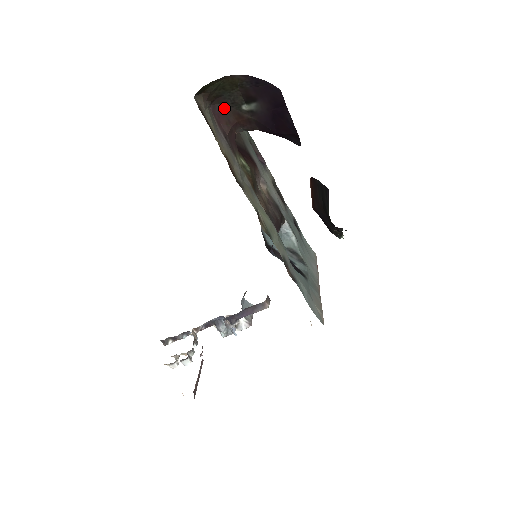
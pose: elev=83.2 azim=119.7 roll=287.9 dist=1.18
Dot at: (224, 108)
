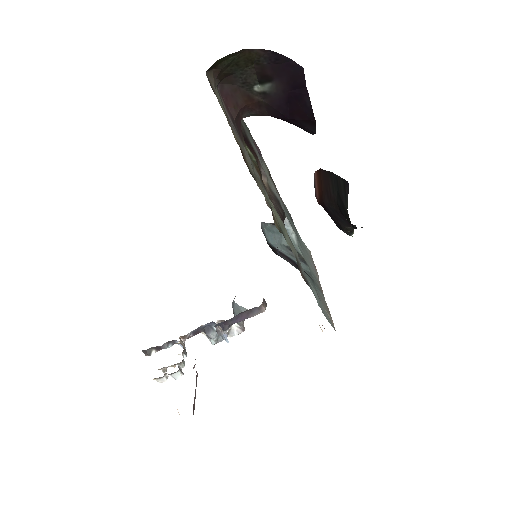
Dot at: (233, 88)
